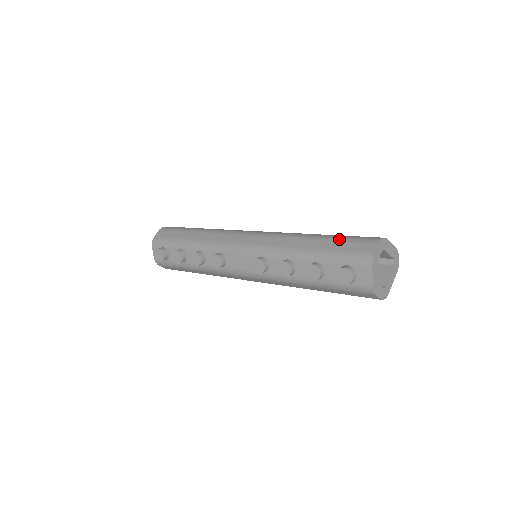
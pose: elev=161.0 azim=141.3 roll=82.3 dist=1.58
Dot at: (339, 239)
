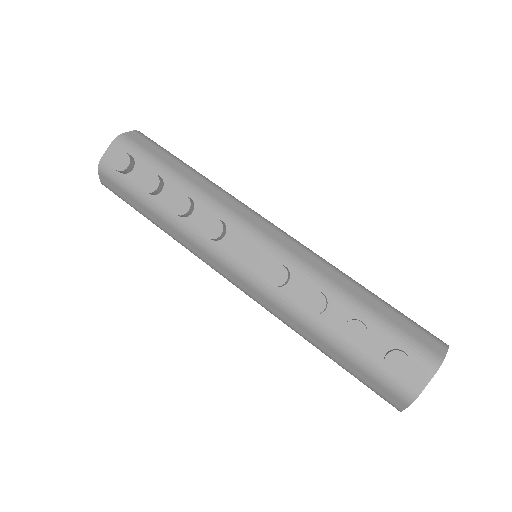
Dot at: (398, 312)
